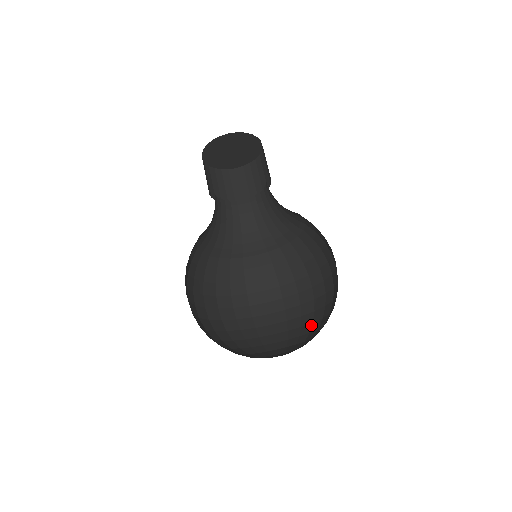
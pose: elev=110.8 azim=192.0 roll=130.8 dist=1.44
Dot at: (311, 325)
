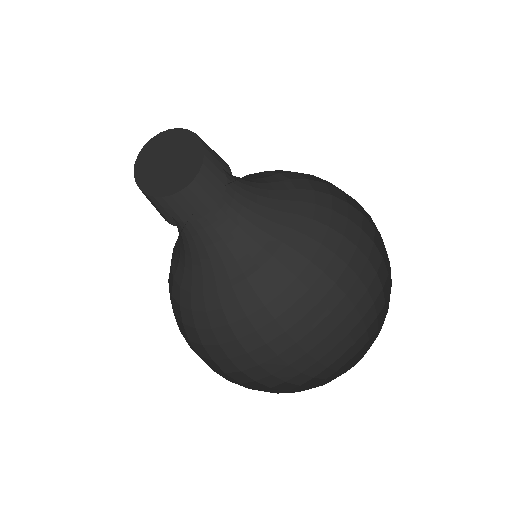
Dot at: (303, 374)
